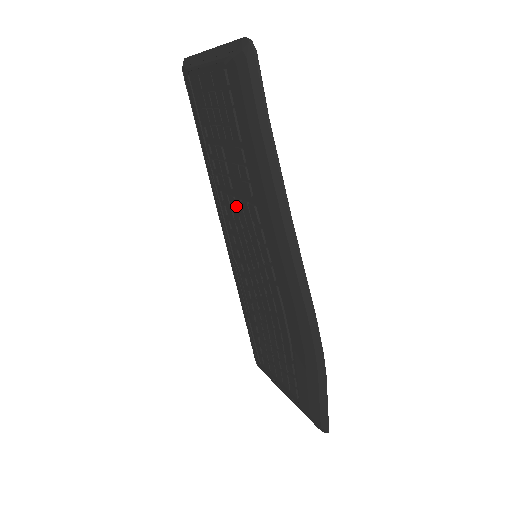
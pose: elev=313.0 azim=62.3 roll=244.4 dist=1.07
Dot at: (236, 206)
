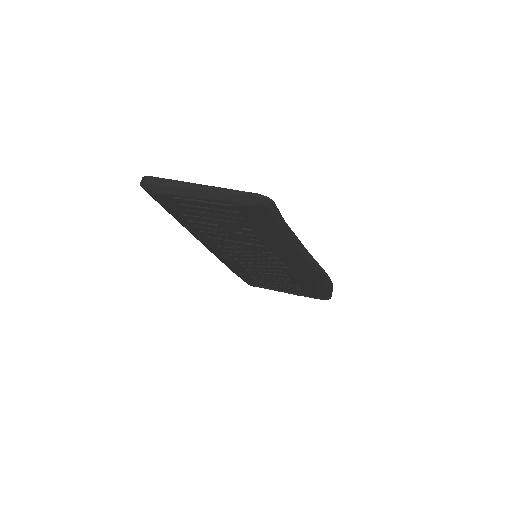
Dot at: (237, 245)
